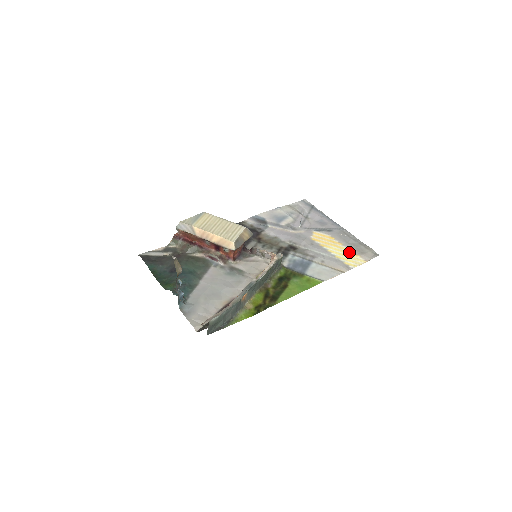
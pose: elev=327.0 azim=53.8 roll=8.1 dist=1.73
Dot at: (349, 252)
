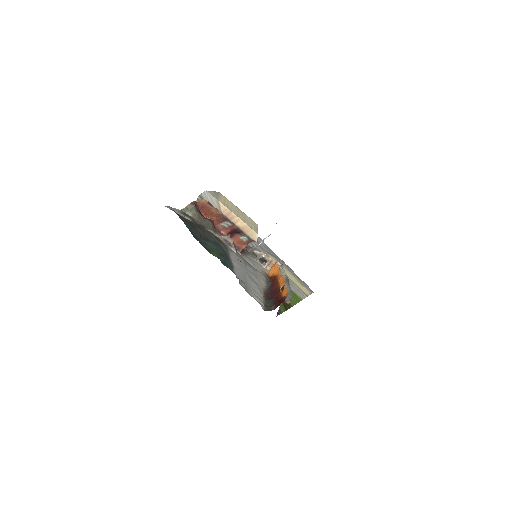
Dot at: (298, 282)
